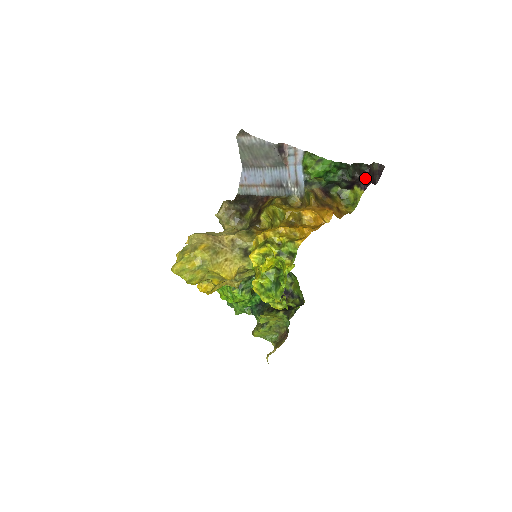
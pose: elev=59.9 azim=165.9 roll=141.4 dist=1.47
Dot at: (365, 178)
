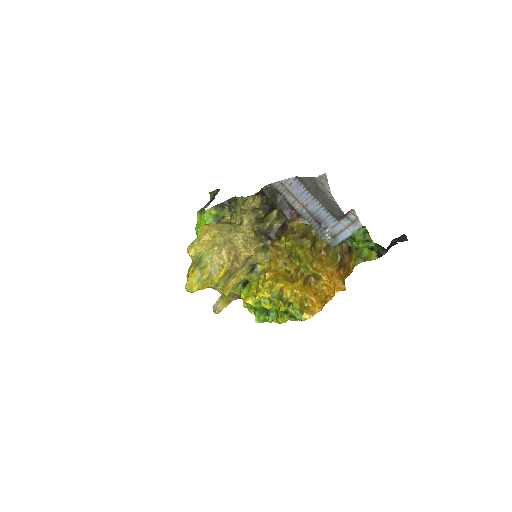
Dot at: (387, 250)
